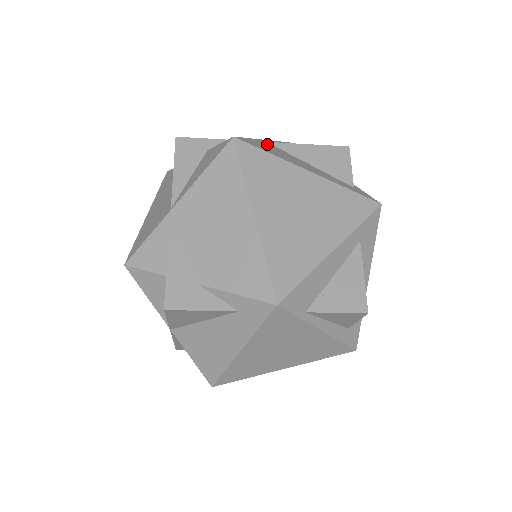
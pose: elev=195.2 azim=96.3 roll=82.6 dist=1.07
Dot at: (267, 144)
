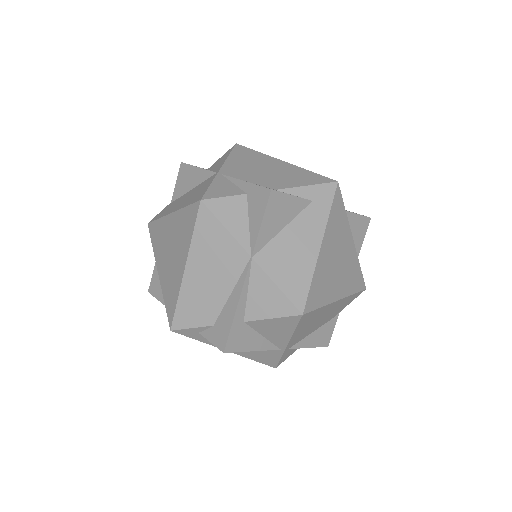
Dot at: occluded
